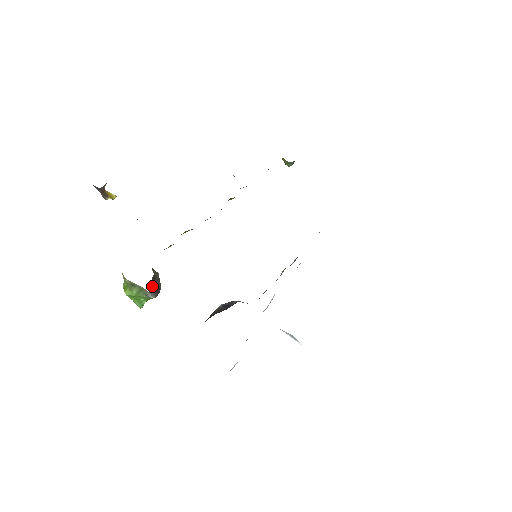
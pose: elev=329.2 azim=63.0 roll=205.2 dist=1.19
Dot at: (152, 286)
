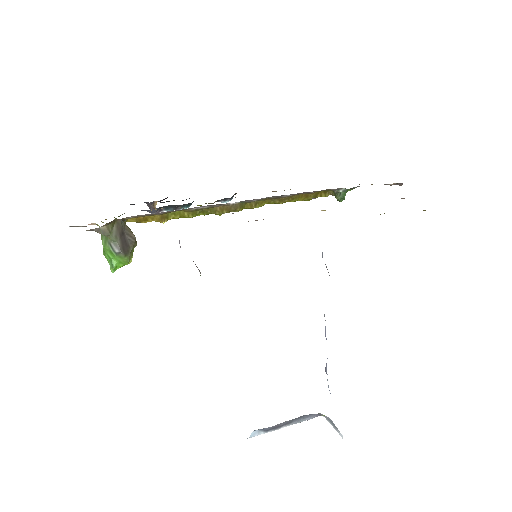
Dot at: (114, 233)
